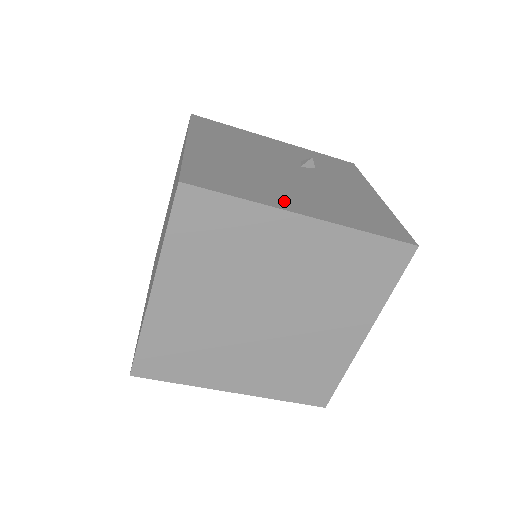
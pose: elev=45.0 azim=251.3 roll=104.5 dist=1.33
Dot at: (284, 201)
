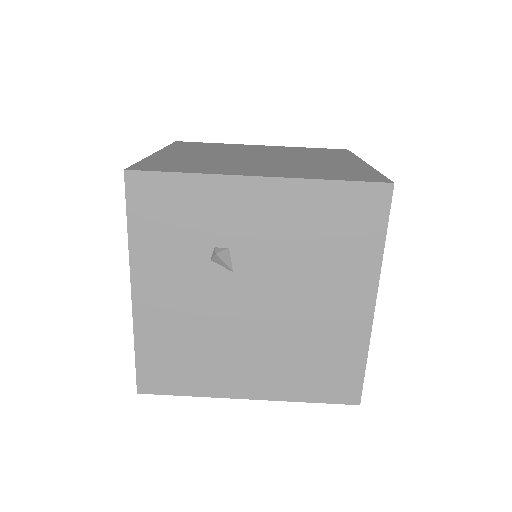
Dot at: occluded
